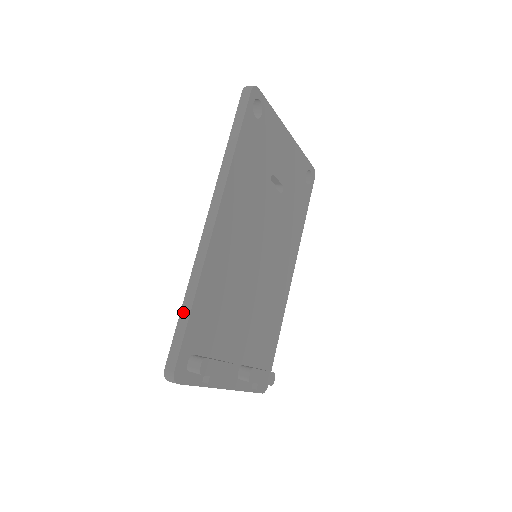
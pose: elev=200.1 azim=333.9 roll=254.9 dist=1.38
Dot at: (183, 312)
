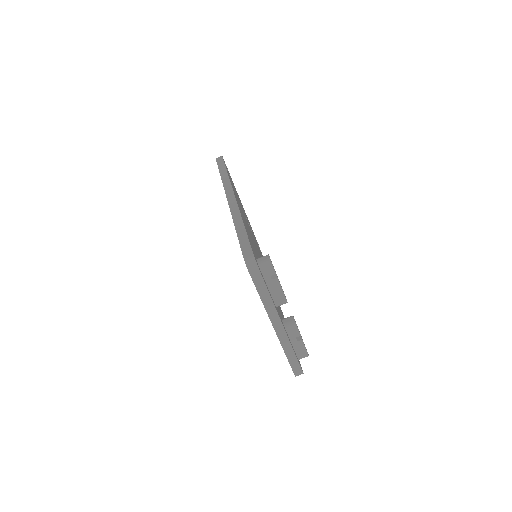
Dot at: (239, 232)
